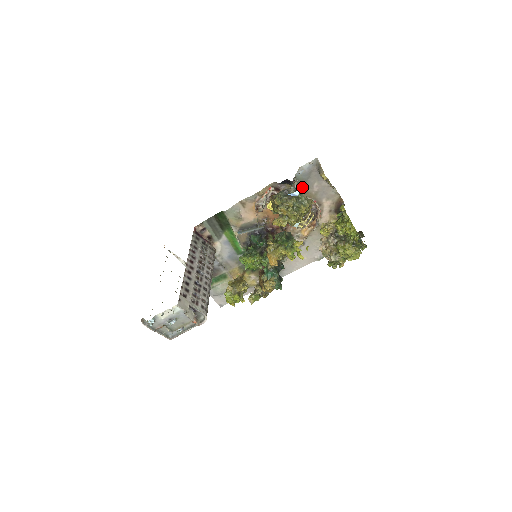
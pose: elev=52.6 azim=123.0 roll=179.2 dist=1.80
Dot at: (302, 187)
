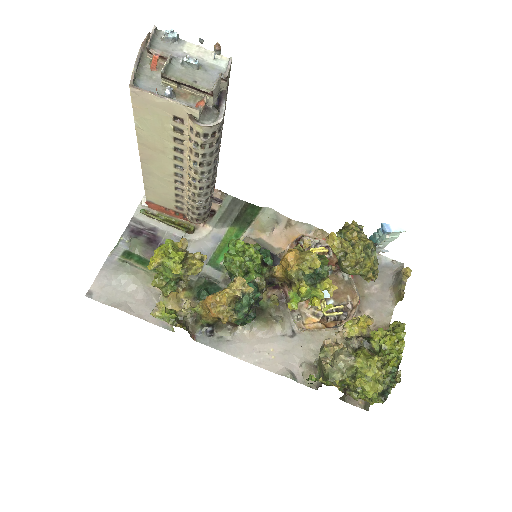
Dot at: (405, 230)
